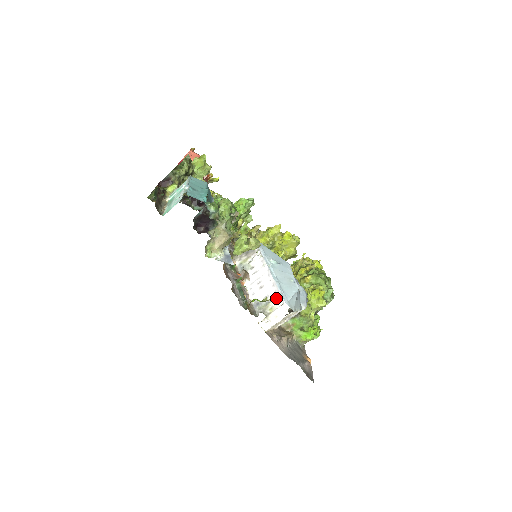
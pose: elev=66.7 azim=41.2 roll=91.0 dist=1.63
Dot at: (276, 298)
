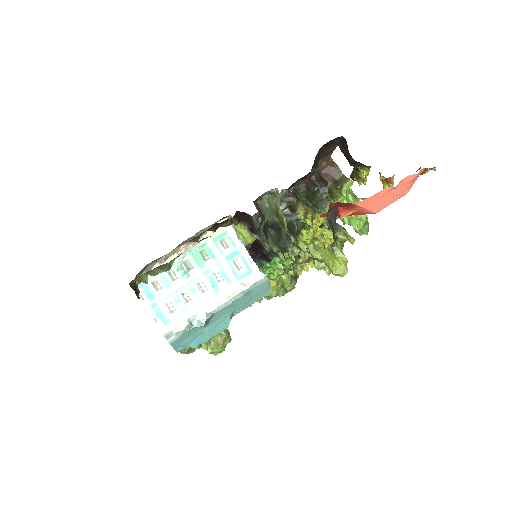
Dot at: occluded
